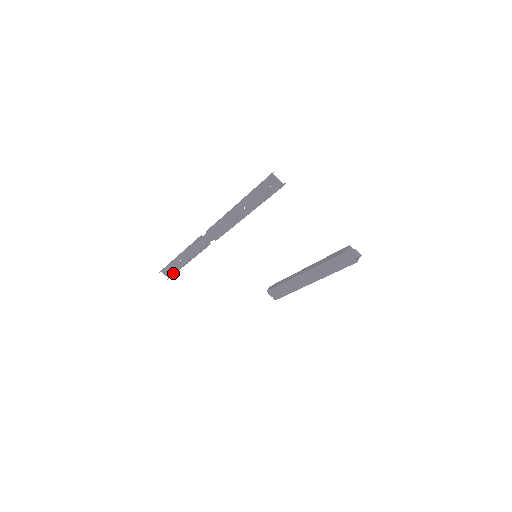
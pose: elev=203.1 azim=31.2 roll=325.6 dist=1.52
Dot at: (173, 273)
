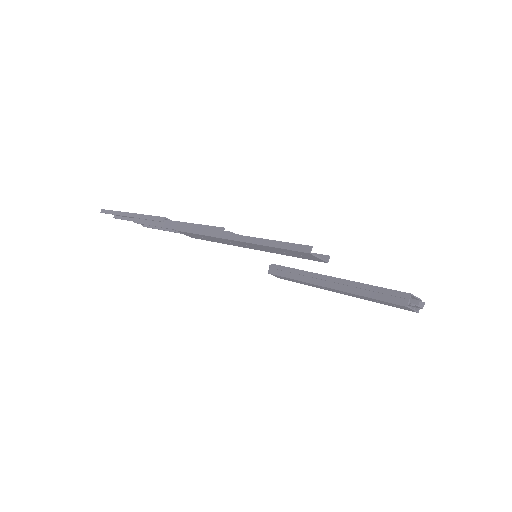
Dot at: (121, 216)
